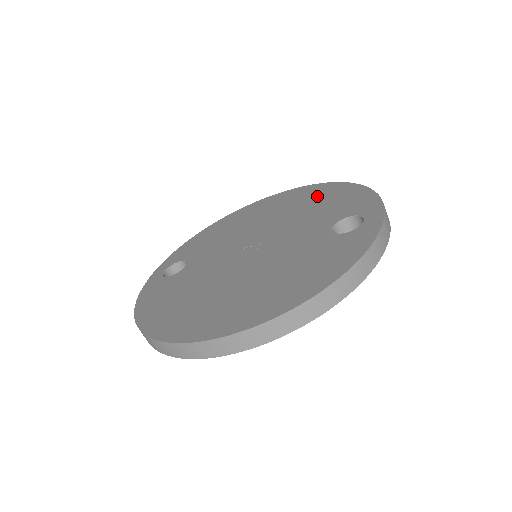
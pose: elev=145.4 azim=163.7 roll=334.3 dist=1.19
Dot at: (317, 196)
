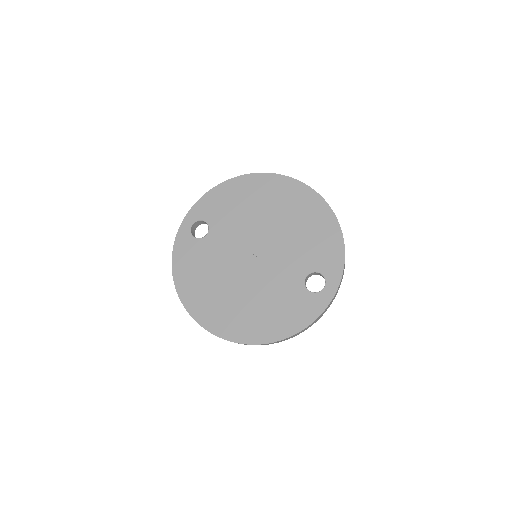
Dot at: (312, 218)
